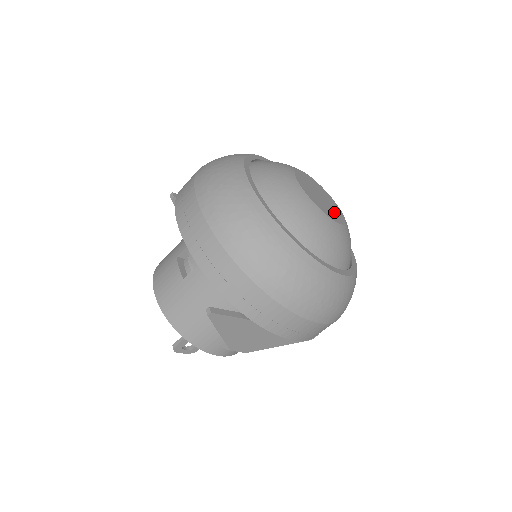
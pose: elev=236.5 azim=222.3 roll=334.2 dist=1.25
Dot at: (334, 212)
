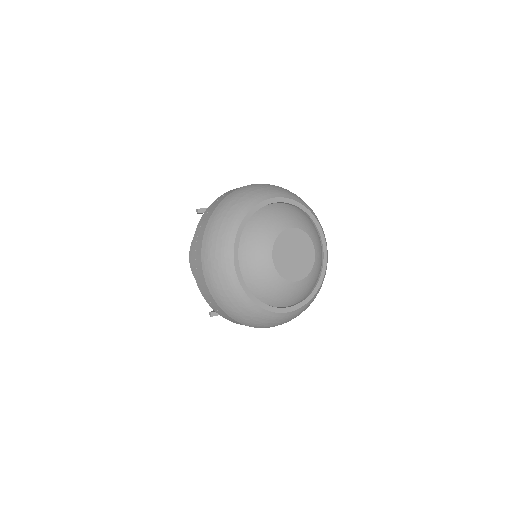
Dot at: (303, 266)
